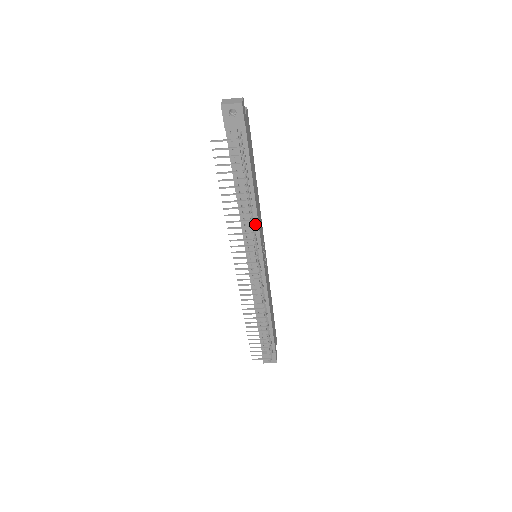
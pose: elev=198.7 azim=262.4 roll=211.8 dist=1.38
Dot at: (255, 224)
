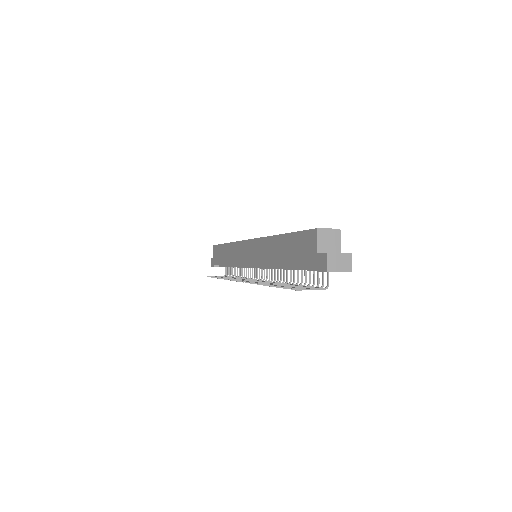
Dot at: occluded
